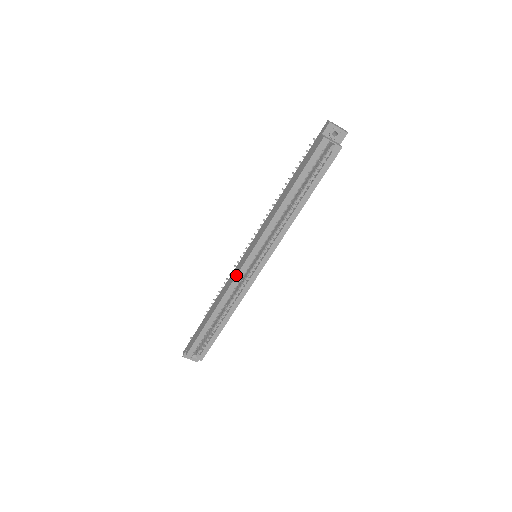
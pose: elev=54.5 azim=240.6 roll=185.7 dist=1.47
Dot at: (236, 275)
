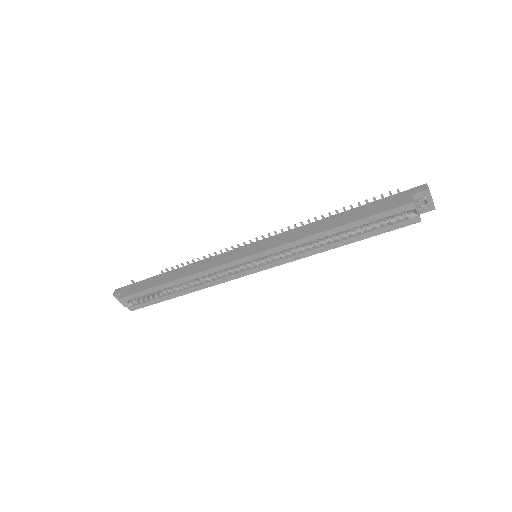
Dot at: (224, 263)
